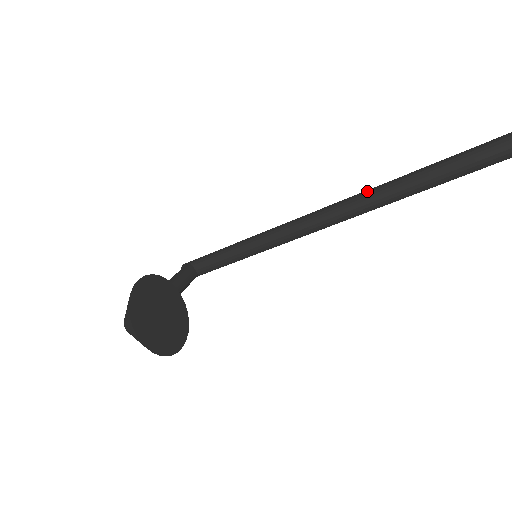
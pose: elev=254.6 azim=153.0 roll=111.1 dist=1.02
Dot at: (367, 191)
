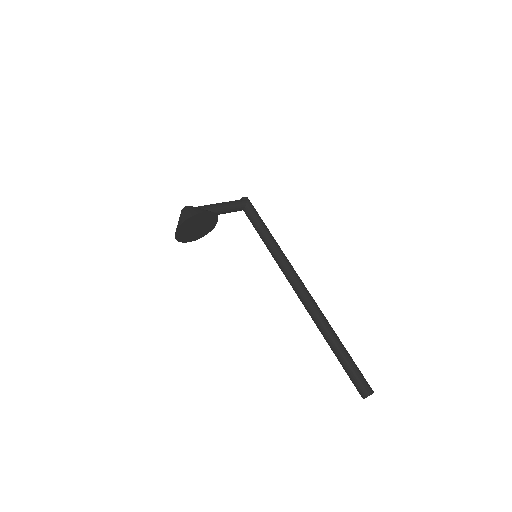
Dot at: (314, 305)
